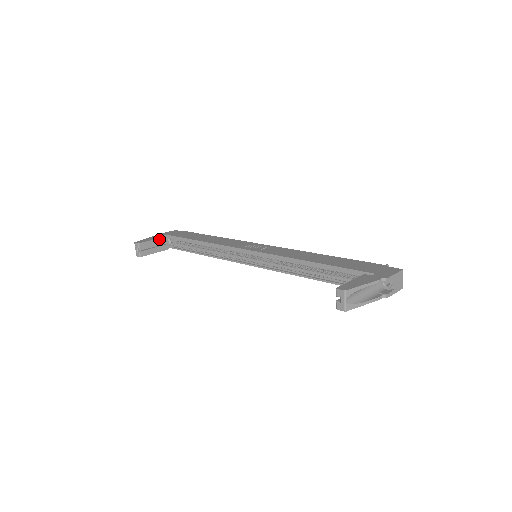
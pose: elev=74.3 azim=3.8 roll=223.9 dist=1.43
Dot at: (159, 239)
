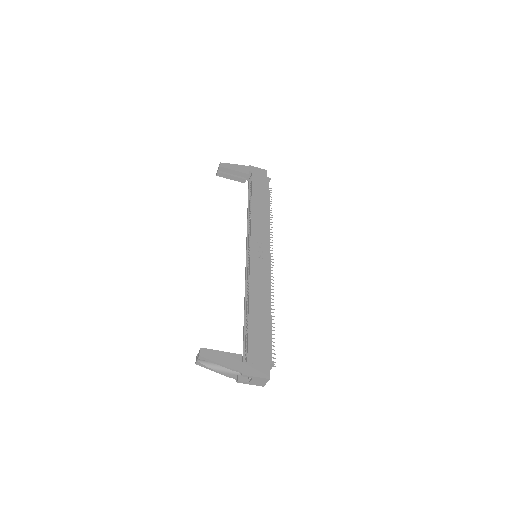
Dot at: (240, 172)
